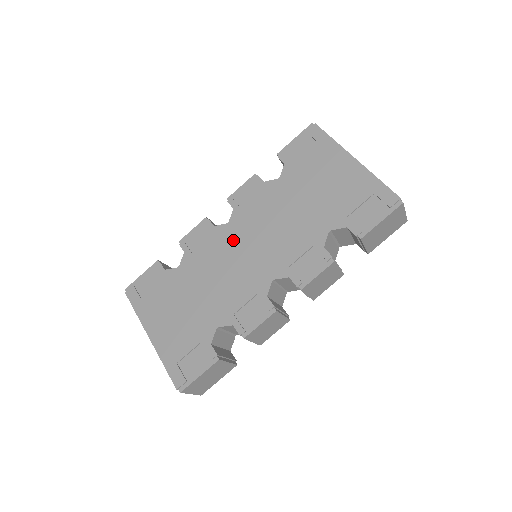
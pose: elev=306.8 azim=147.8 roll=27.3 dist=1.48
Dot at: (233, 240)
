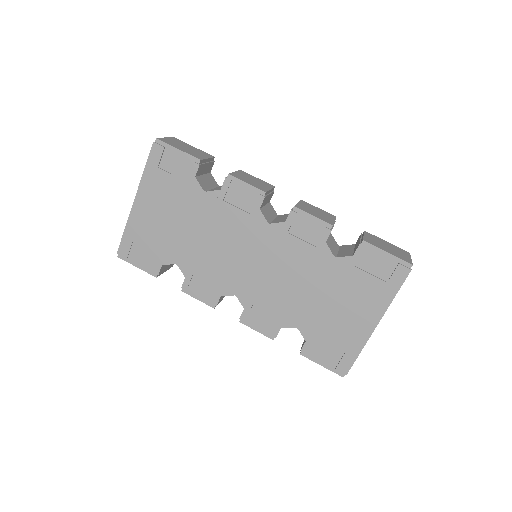
Dot at: (254, 239)
